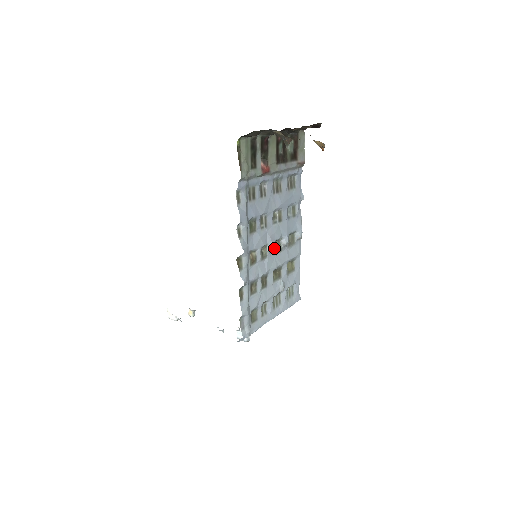
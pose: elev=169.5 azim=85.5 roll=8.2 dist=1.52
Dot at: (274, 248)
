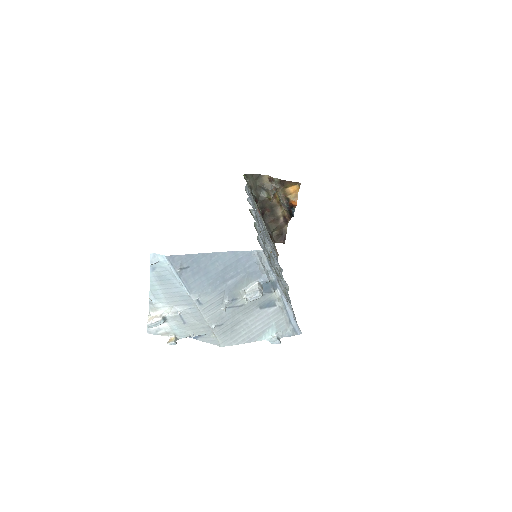
Dot at: occluded
